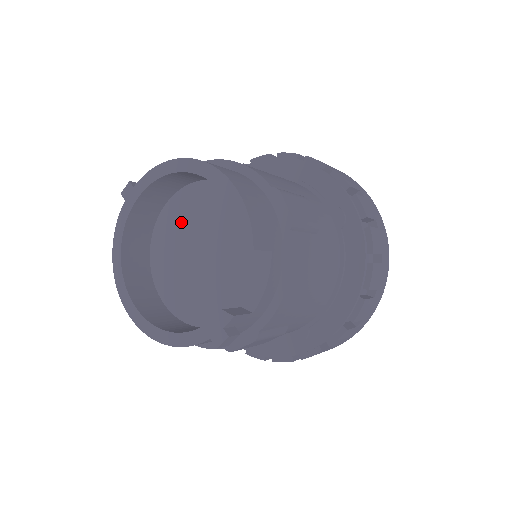
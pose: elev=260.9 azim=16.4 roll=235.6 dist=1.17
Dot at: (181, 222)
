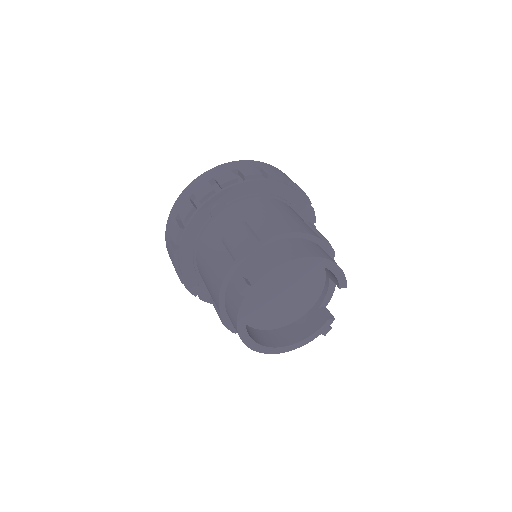
Dot at: occluded
